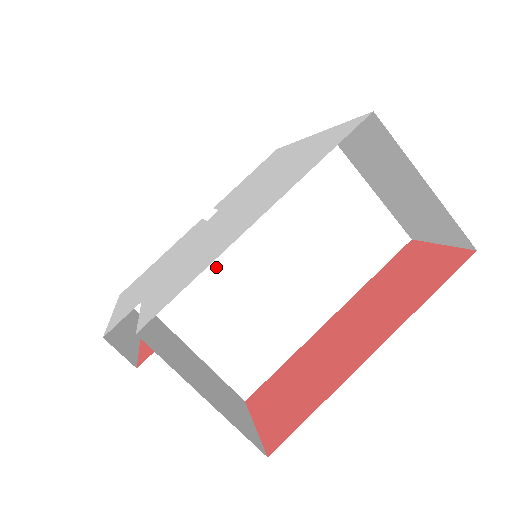
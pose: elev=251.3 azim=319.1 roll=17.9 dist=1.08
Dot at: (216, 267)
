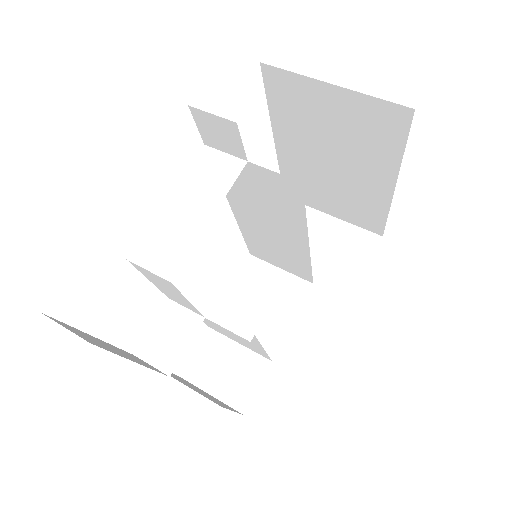
Dot at: (244, 198)
